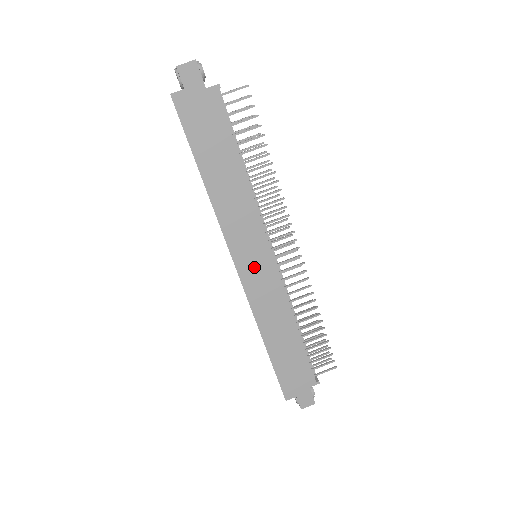
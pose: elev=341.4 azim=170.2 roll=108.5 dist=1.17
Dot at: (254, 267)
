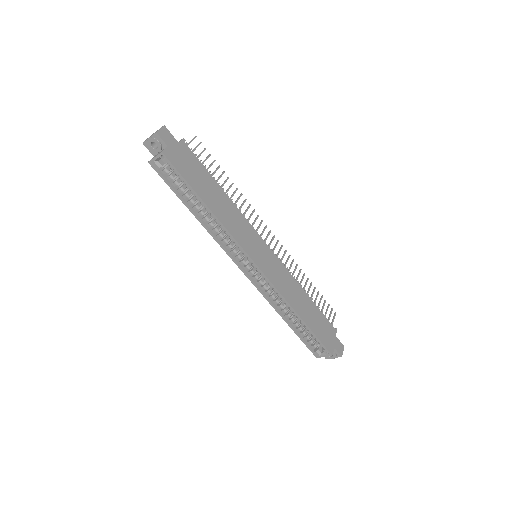
Dot at: (264, 259)
